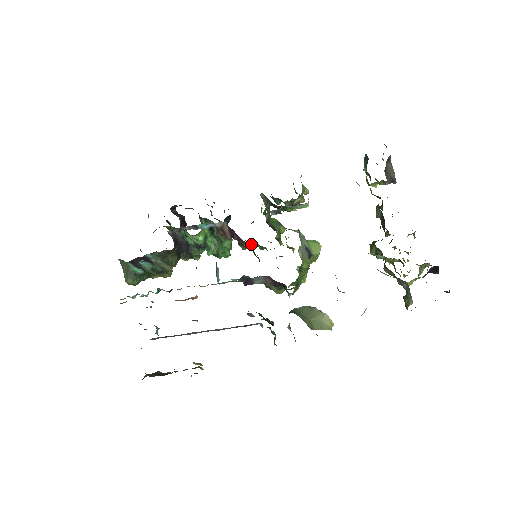
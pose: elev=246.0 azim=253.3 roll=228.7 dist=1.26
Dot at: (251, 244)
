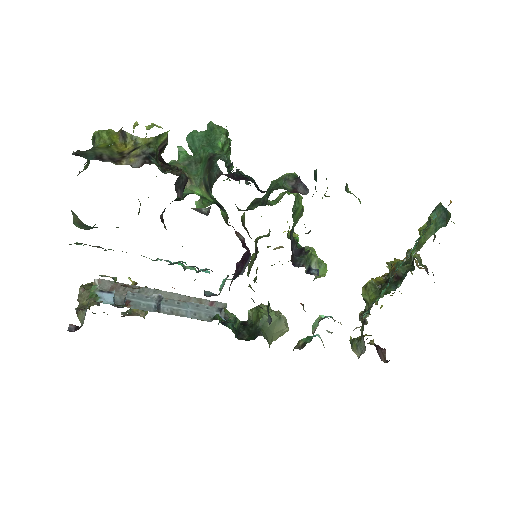
Dot at: occluded
